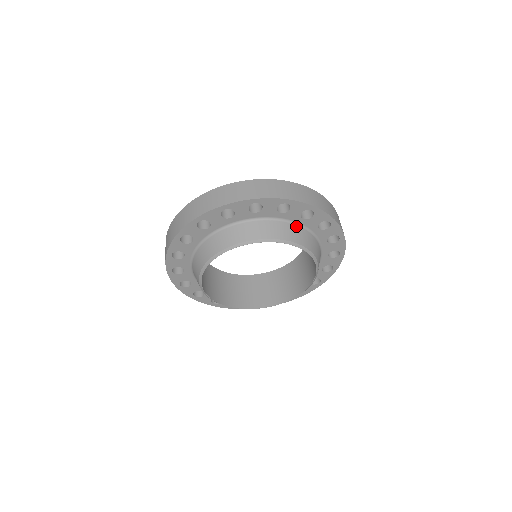
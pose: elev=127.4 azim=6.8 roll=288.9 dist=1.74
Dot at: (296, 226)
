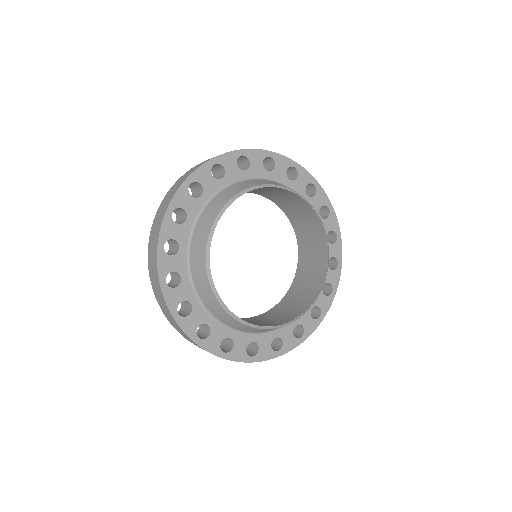
Dot at: occluded
